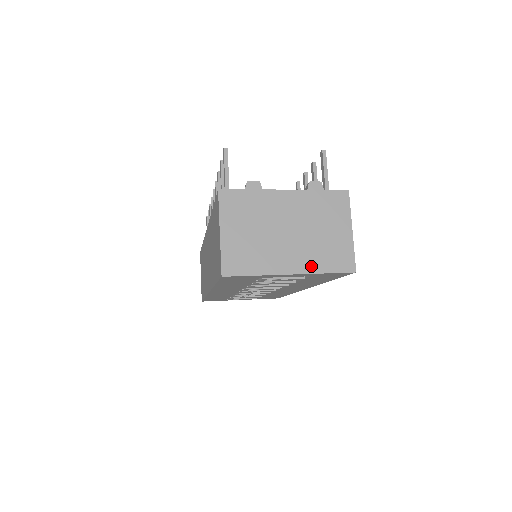
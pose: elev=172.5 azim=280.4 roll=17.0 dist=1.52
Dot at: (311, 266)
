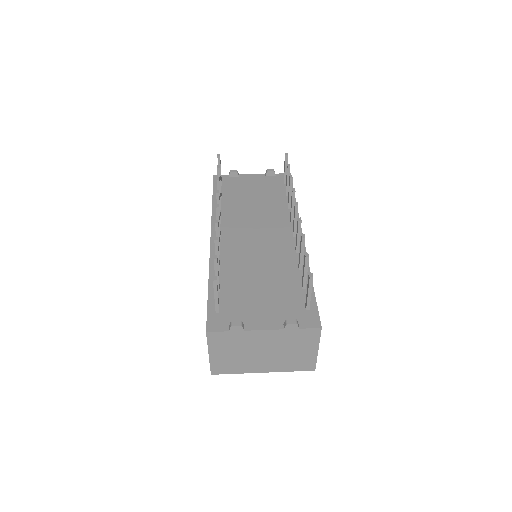
Dot at: (280, 369)
